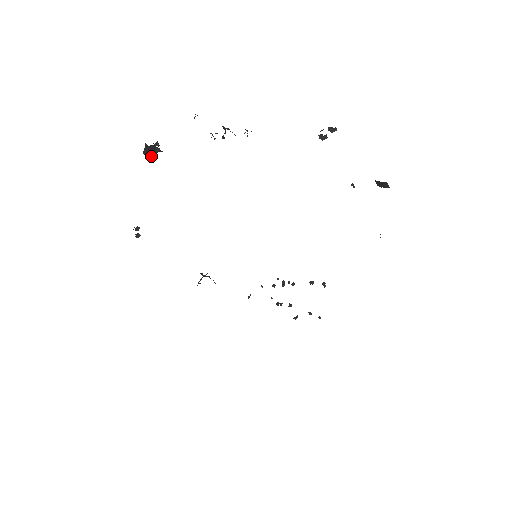
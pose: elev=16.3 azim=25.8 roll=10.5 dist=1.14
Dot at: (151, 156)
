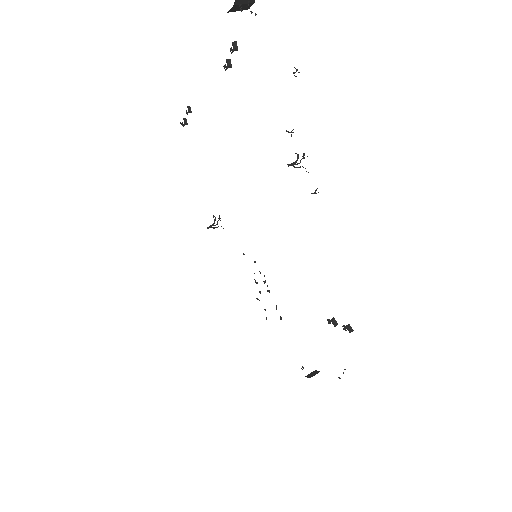
Dot at: (247, 7)
